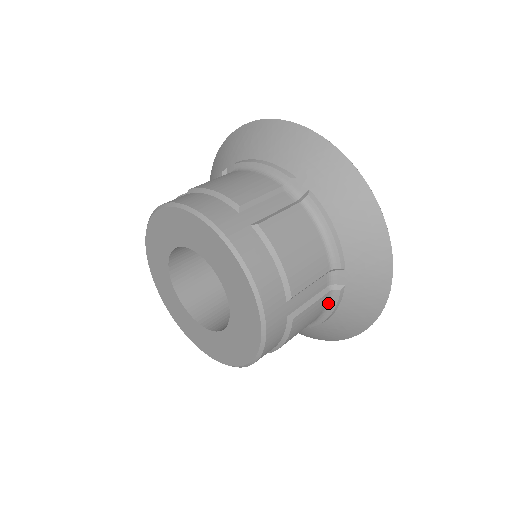
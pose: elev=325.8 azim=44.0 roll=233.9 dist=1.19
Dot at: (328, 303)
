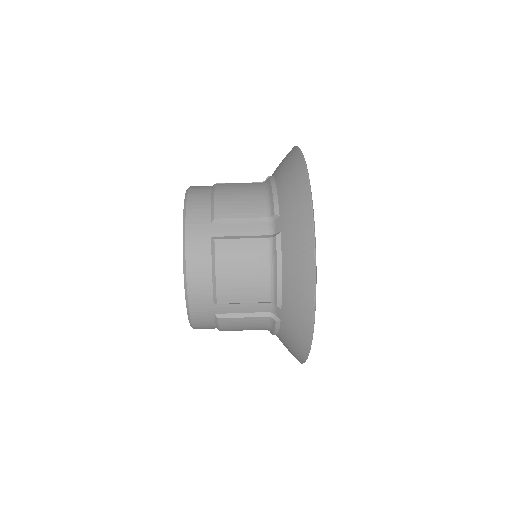
Dot at: (270, 254)
